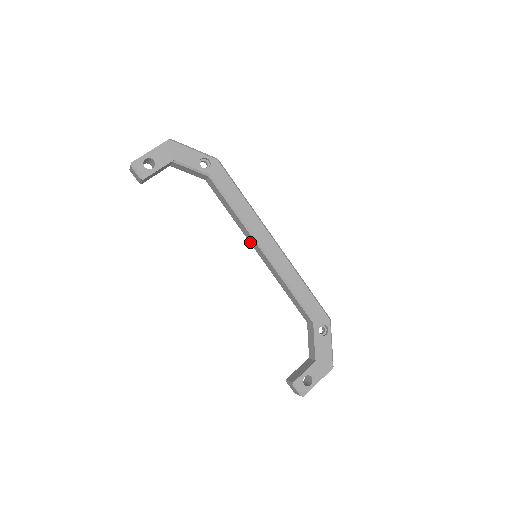
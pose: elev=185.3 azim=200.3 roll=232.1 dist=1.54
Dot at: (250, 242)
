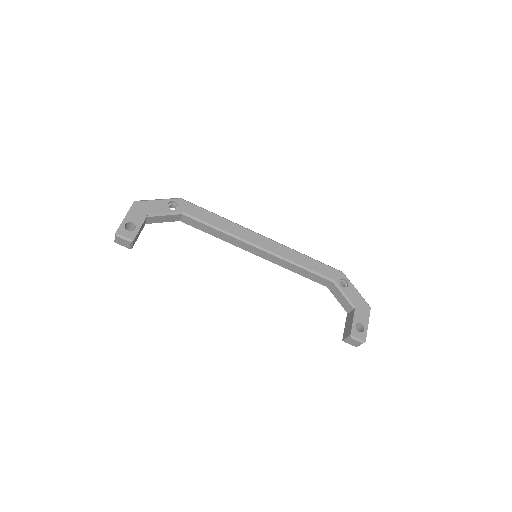
Dot at: (244, 249)
